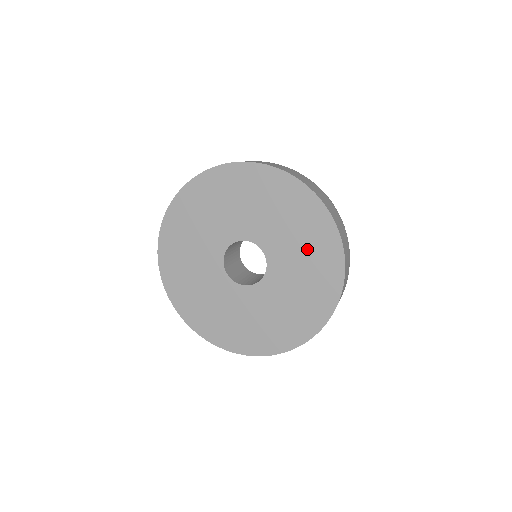
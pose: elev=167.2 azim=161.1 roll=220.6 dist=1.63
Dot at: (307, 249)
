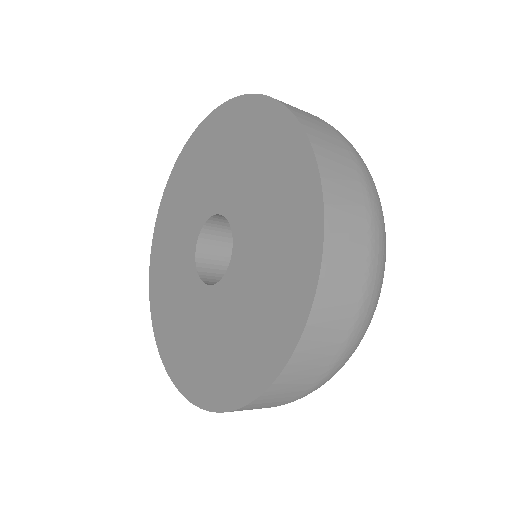
Dot at: (278, 241)
